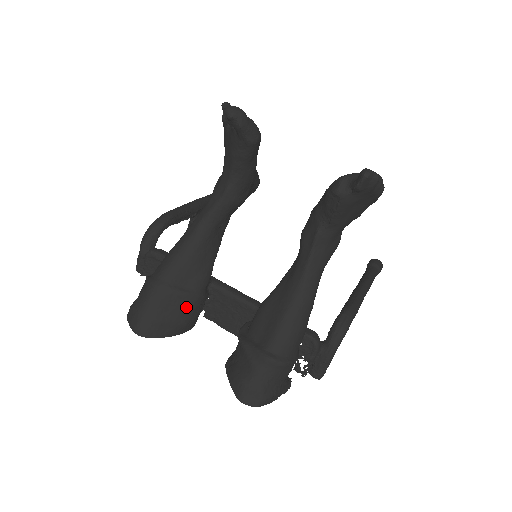
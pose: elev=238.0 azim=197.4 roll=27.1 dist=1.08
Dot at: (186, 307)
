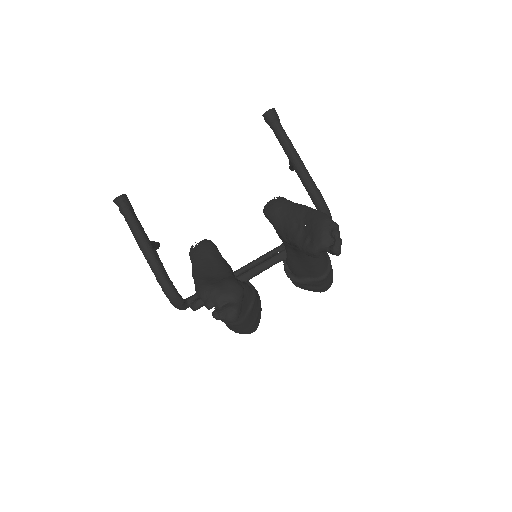
Dot at: (256, 304)
